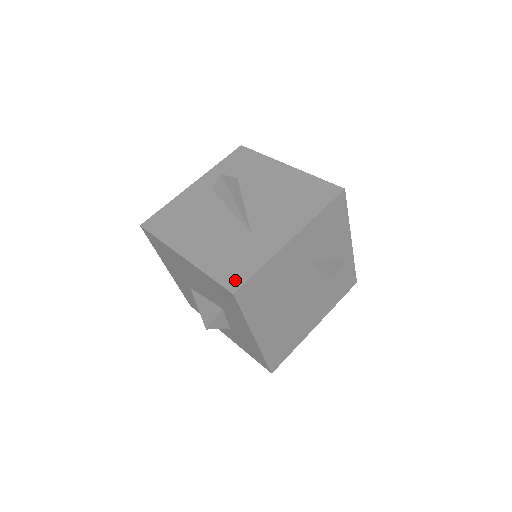
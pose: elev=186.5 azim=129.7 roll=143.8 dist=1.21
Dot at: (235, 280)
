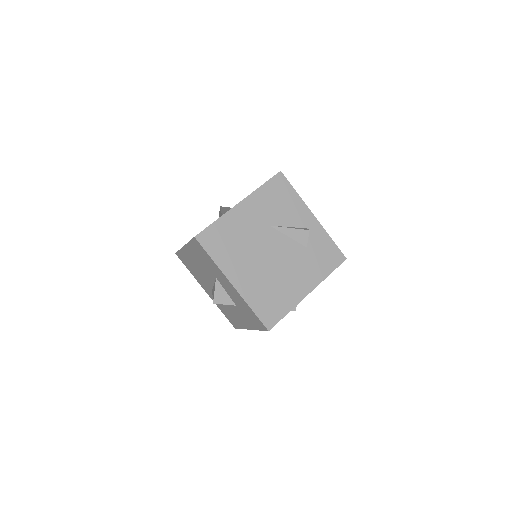
Dot at: occluded
